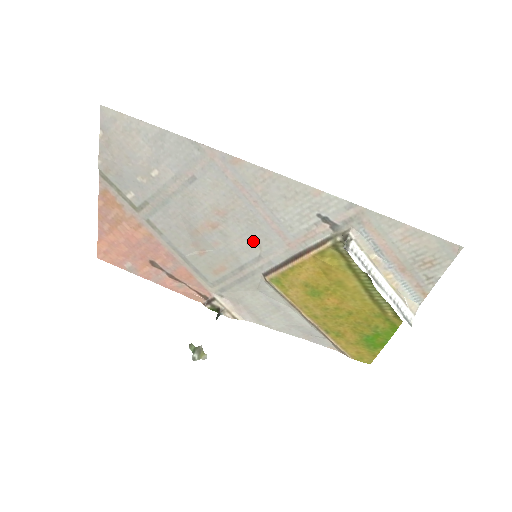
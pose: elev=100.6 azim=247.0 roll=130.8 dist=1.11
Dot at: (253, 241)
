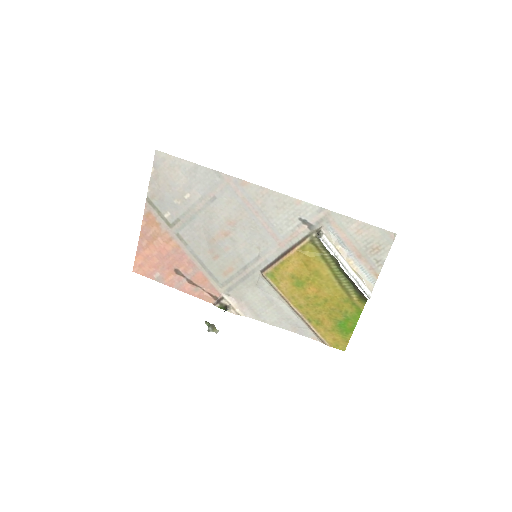
Dot at: (254, 244)
